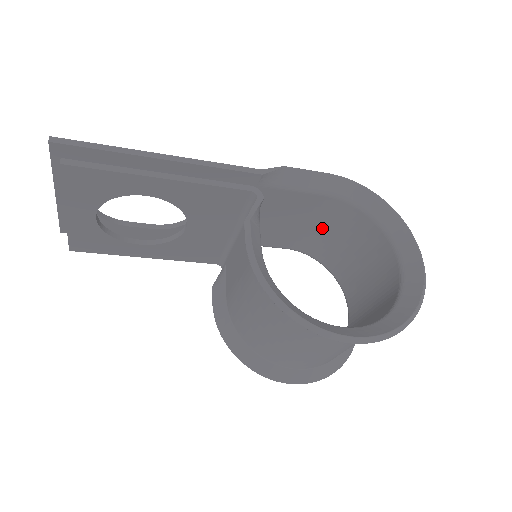
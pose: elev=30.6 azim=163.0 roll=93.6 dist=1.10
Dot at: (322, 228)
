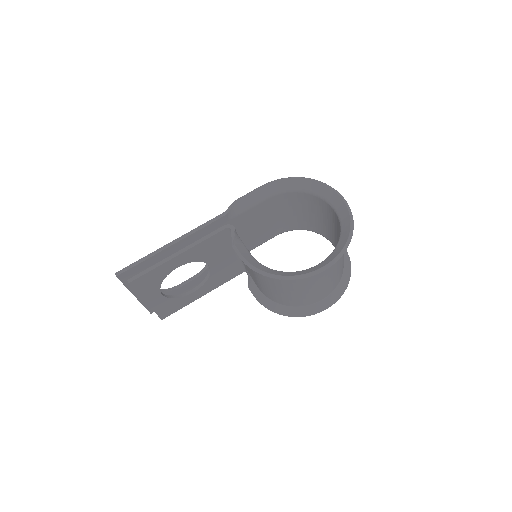
Dot at: (284, 213)
